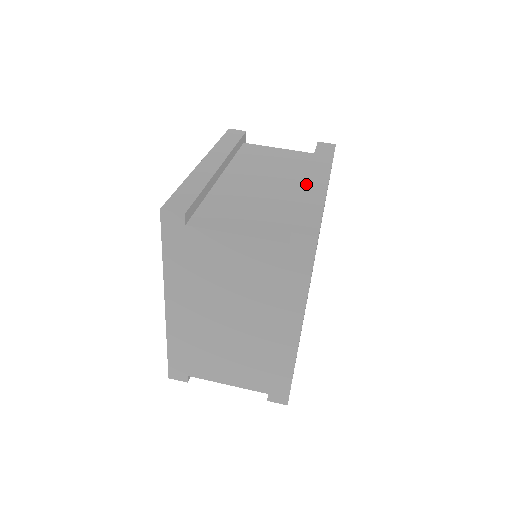
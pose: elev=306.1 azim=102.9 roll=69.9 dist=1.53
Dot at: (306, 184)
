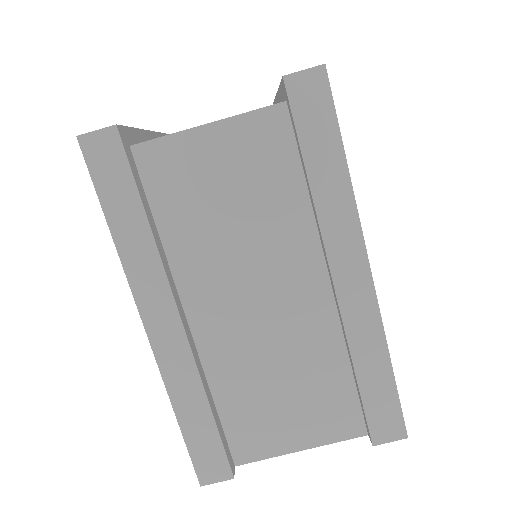
Dot at: (340, 306)
